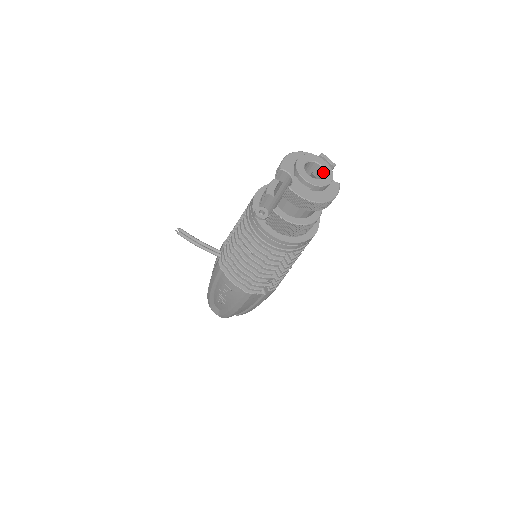
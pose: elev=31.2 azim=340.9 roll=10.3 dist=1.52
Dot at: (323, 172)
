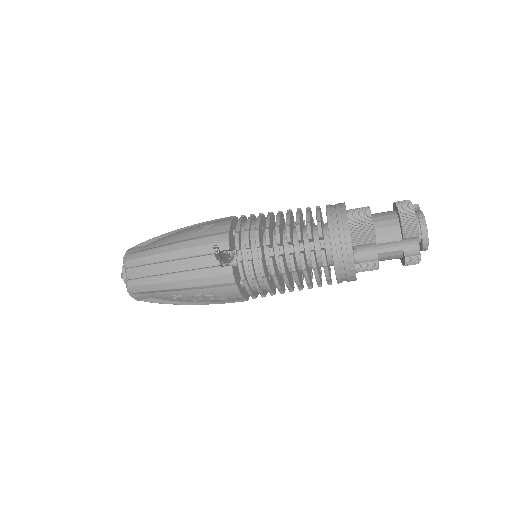
Dot at: occluded
